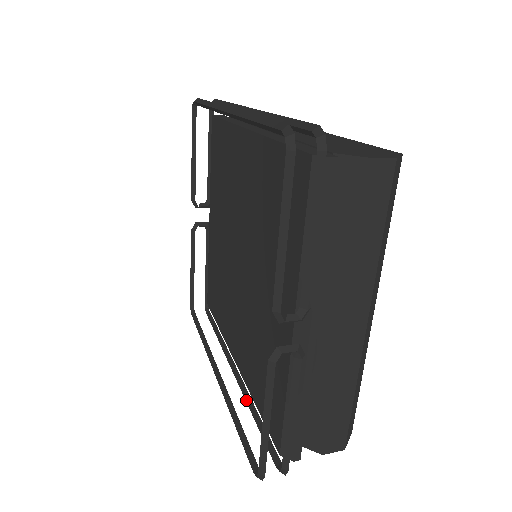
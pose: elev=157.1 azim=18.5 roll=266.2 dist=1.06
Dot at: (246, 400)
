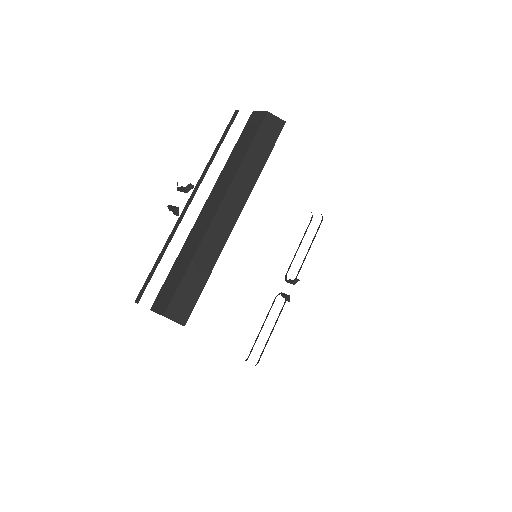
Dot at: occluded
